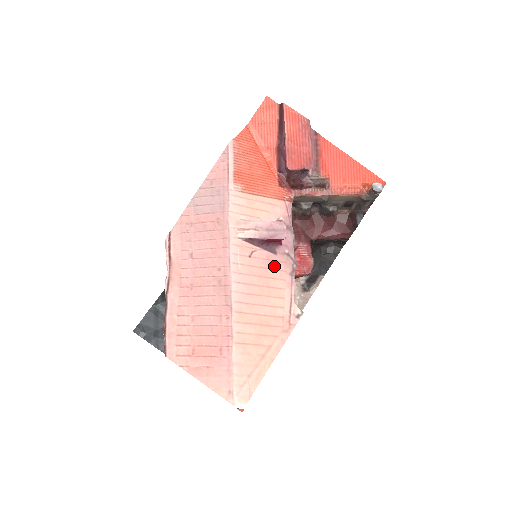
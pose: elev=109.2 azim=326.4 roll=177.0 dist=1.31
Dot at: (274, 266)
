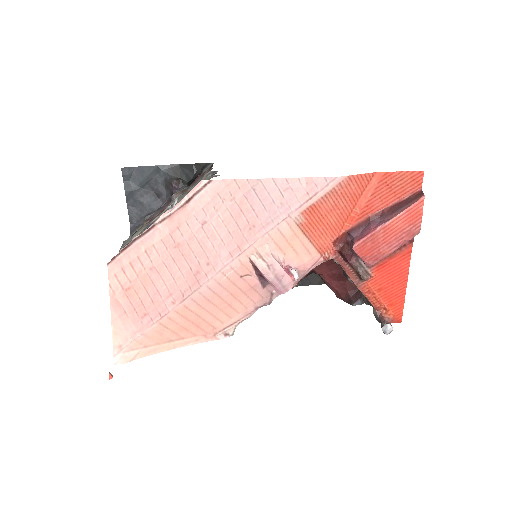
Dot at: (251, 294)
